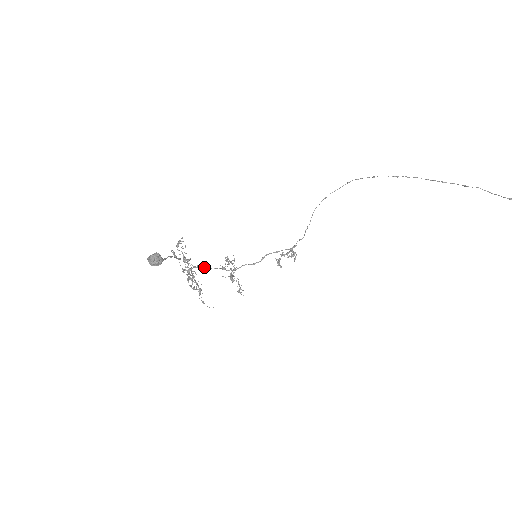
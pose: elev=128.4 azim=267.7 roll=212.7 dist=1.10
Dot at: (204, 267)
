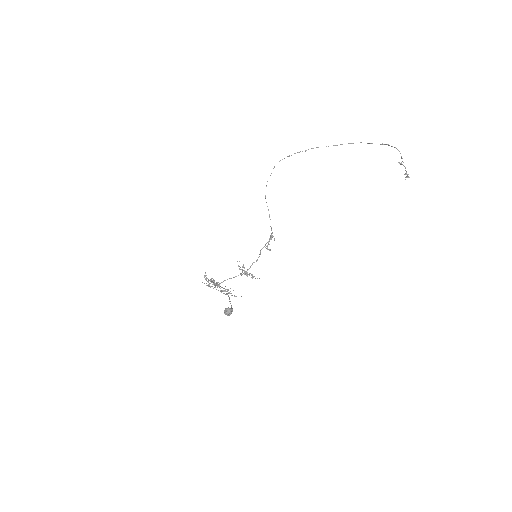
Dot at: occluded
